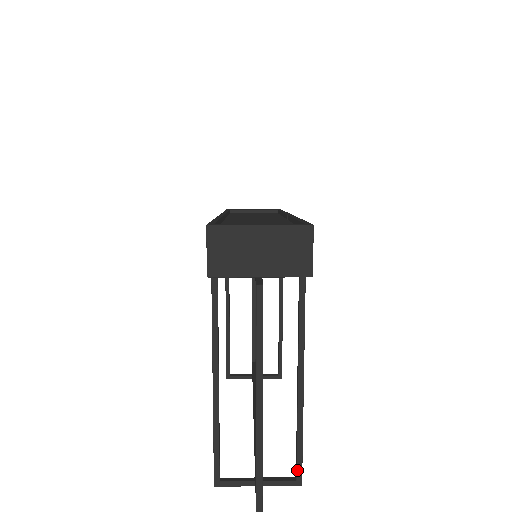
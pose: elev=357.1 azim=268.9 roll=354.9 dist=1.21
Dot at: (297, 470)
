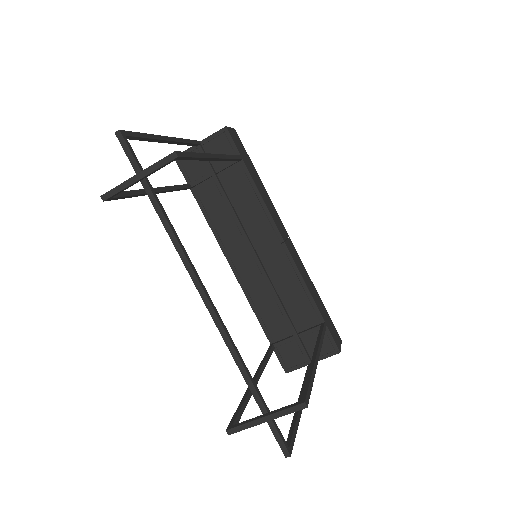
Dot at: occluded
